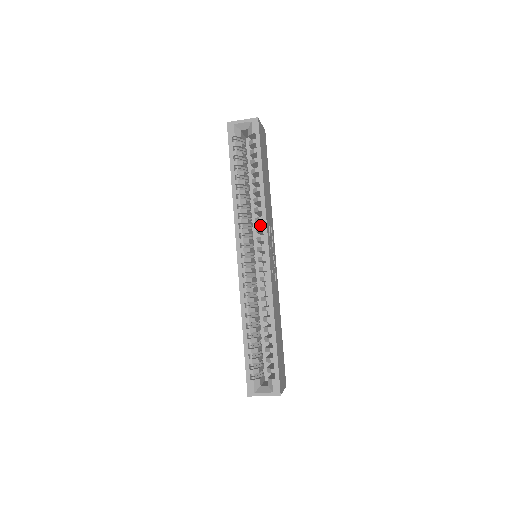
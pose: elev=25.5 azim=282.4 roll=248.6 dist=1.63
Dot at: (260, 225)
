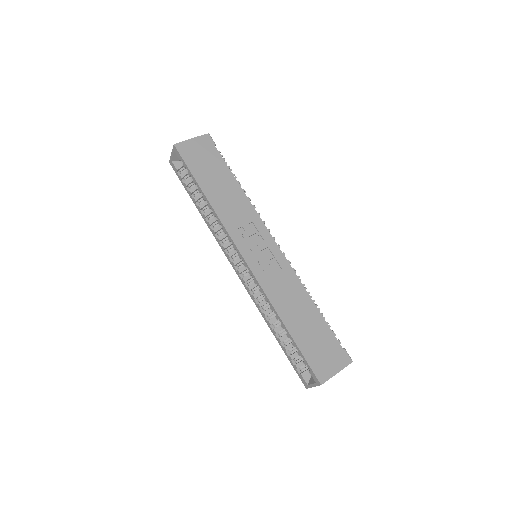
Dot at: occluded
